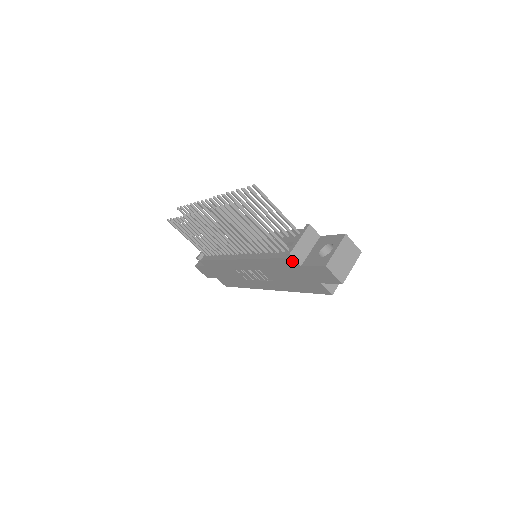
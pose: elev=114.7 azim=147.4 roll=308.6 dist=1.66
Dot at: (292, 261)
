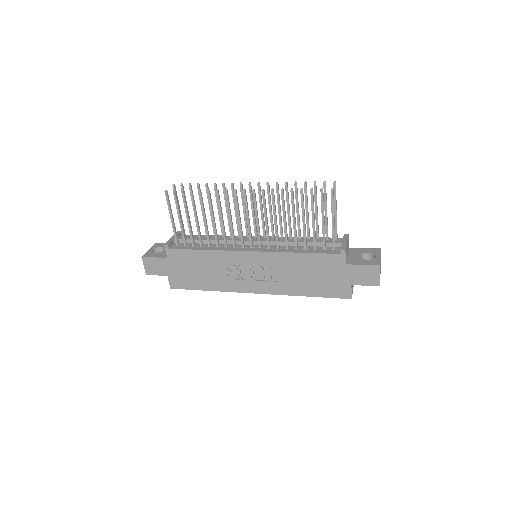
Dot at: (340, 258)
